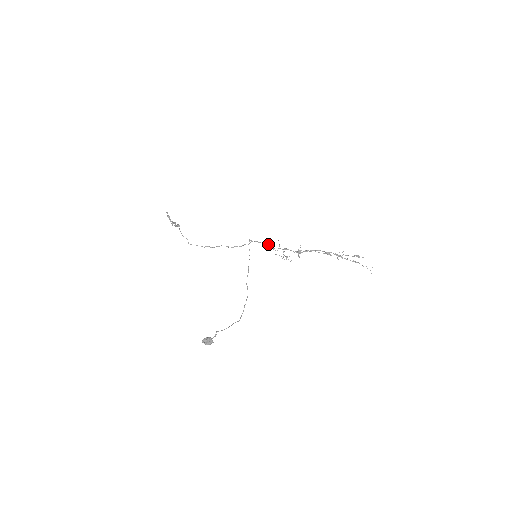
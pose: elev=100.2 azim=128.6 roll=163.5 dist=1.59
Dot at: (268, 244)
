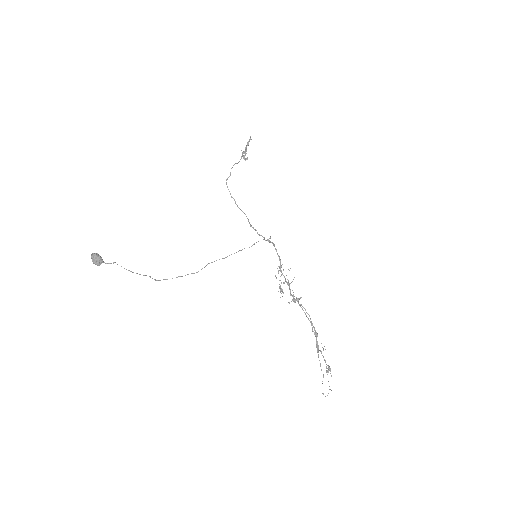
Dot at: occluded
